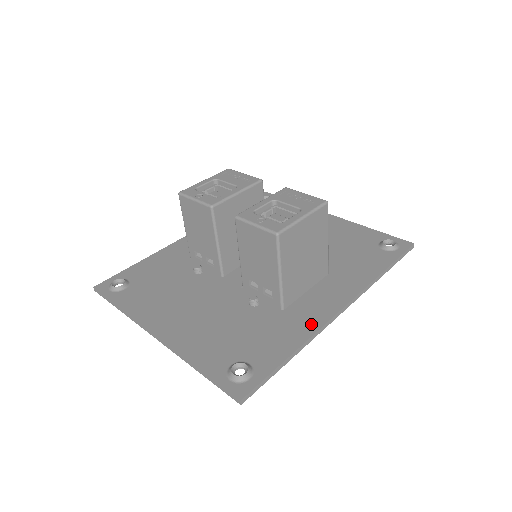
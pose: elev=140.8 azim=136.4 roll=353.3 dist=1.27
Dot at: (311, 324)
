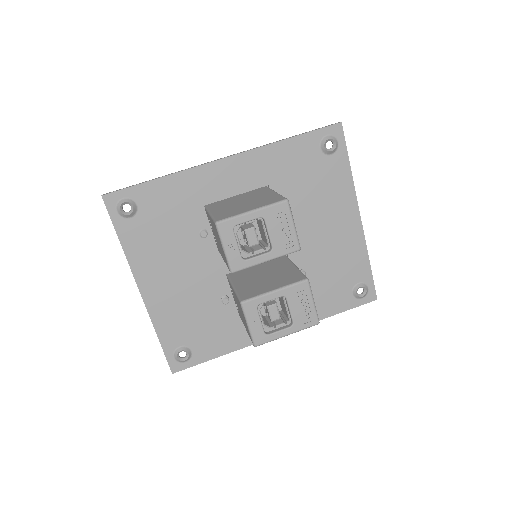
Dot at: (248, 339)
